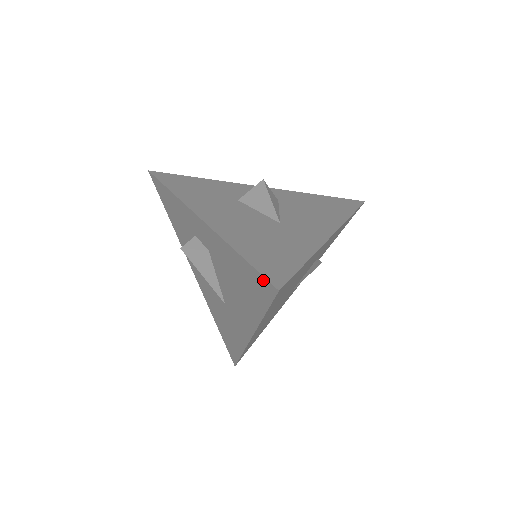
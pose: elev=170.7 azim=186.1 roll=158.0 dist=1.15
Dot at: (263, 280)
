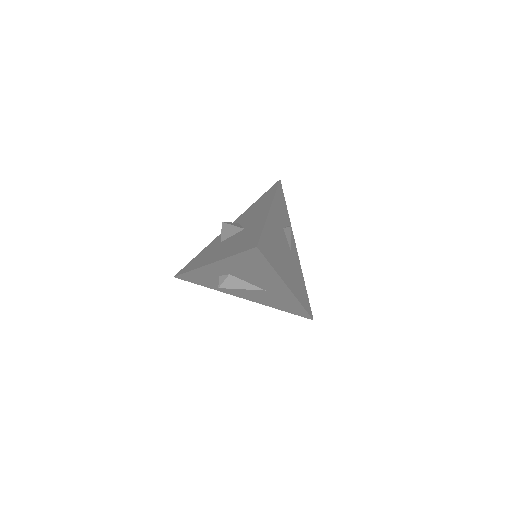
Dot at: (250, 252)
